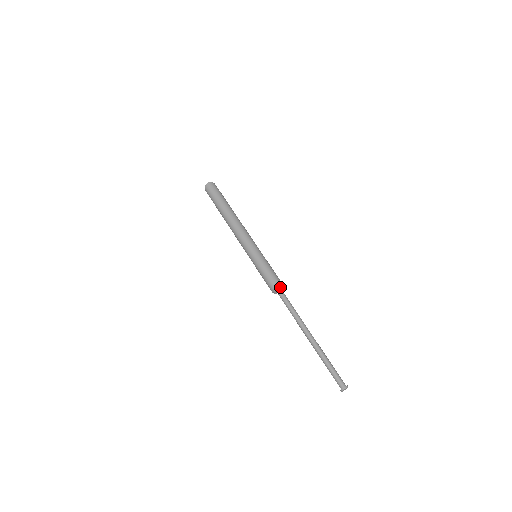
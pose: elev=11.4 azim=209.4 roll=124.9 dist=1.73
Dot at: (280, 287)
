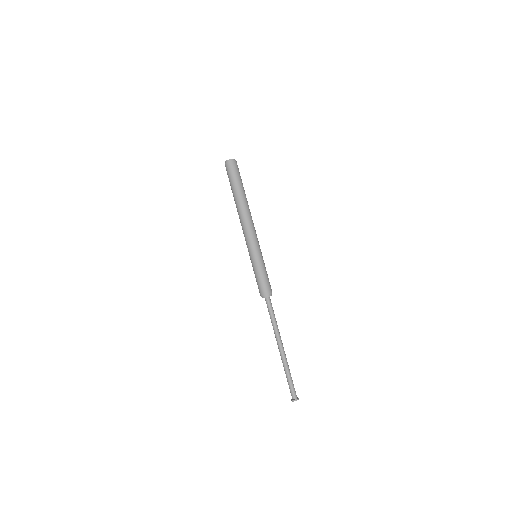
Dot at: (267, 297)
